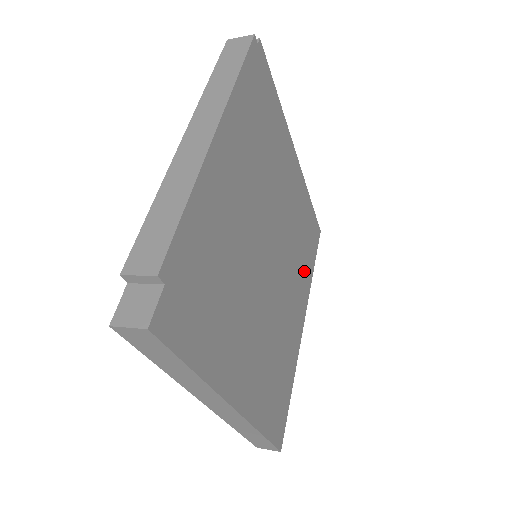
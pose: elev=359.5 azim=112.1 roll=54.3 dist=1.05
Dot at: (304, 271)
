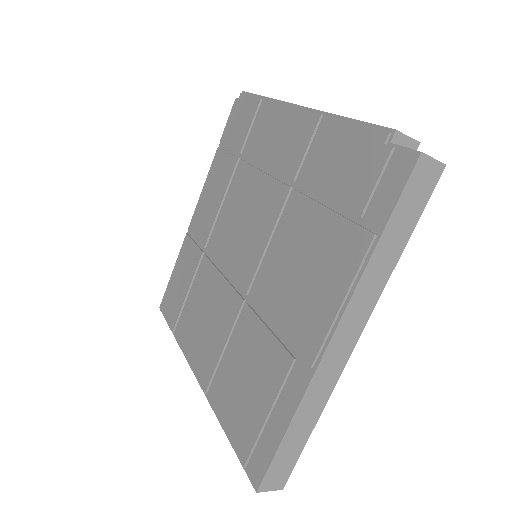
Dot at: occluded
